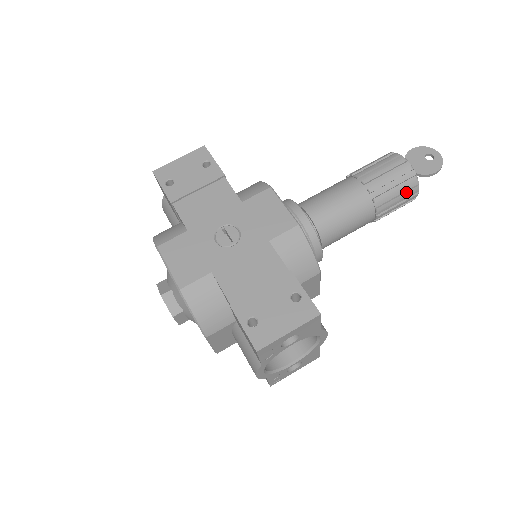
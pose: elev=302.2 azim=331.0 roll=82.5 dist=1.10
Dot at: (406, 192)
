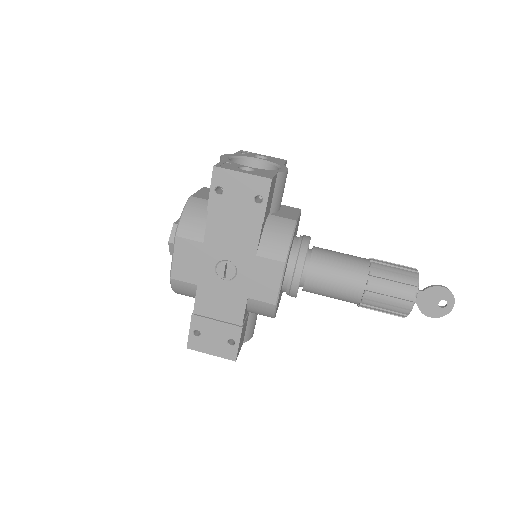
Dot at: (390, 314)
